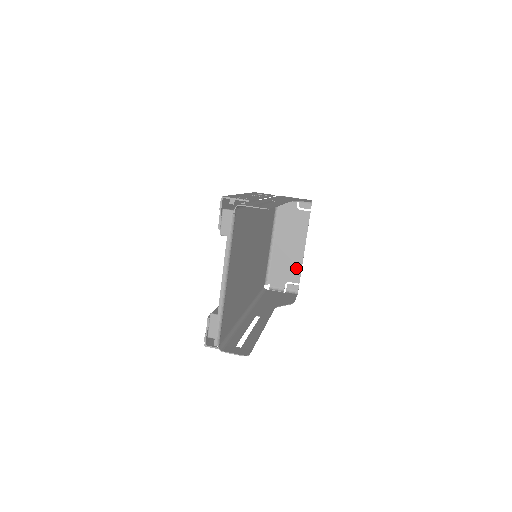
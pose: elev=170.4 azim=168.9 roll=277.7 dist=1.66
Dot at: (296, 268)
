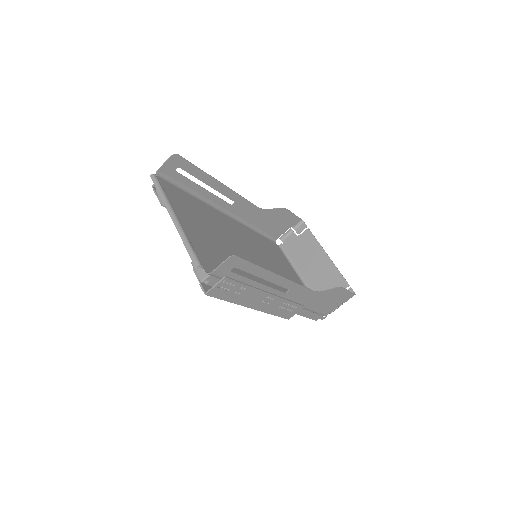
Dot at: (335, 276)
